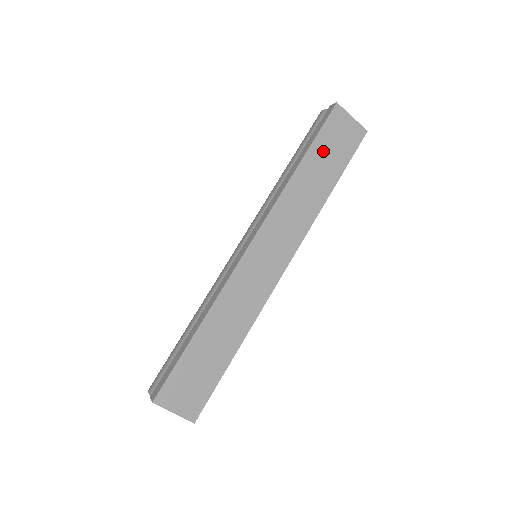
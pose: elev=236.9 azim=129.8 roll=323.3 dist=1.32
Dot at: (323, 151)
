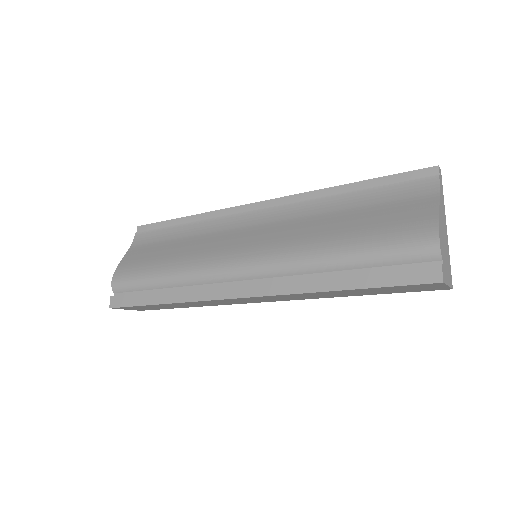
Dot at: (378, 290)
